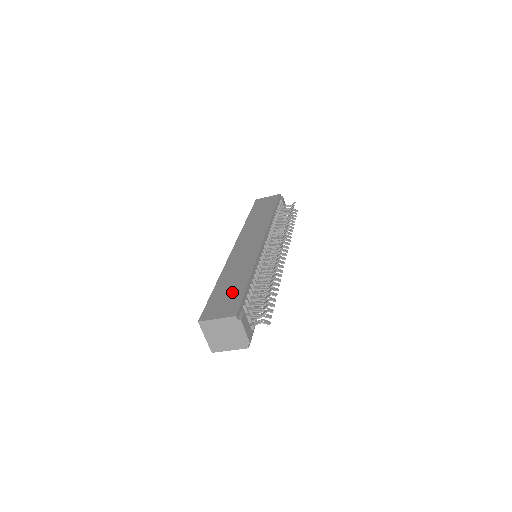
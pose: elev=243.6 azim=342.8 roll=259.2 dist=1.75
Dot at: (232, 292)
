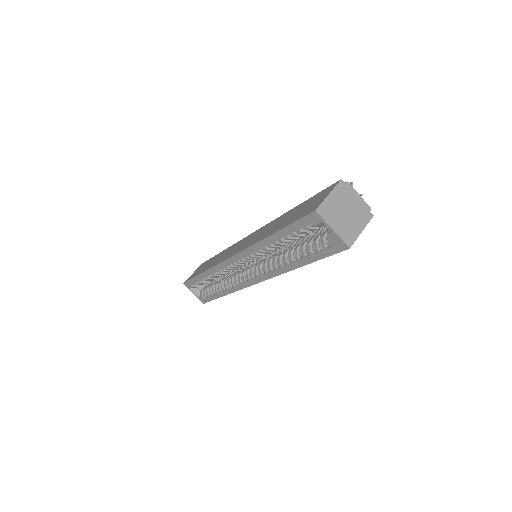
Dot at: (301, 208)
